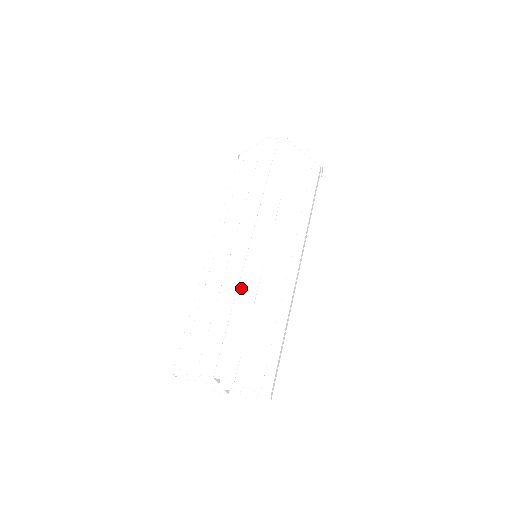
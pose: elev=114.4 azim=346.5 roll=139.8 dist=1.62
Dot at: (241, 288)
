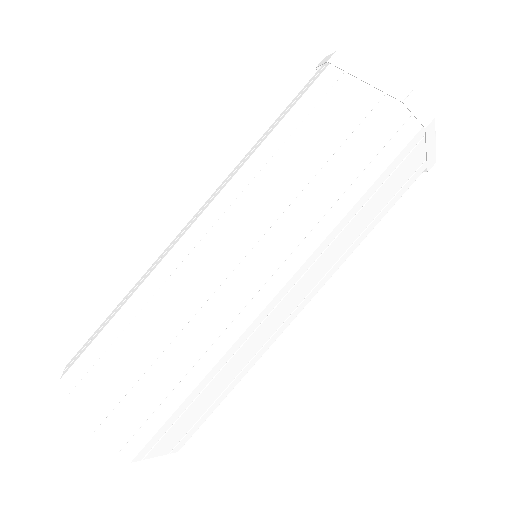
Dot at: (214, 352)
